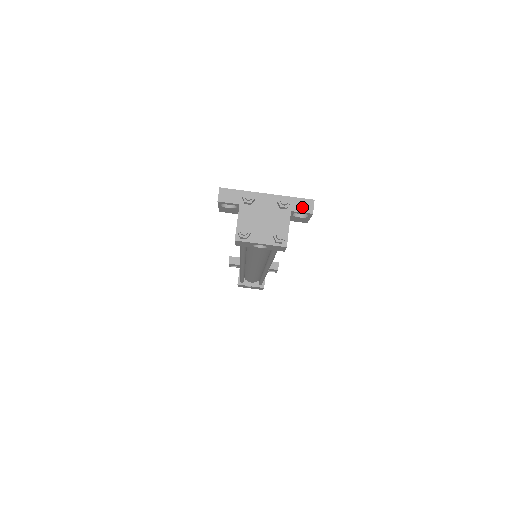
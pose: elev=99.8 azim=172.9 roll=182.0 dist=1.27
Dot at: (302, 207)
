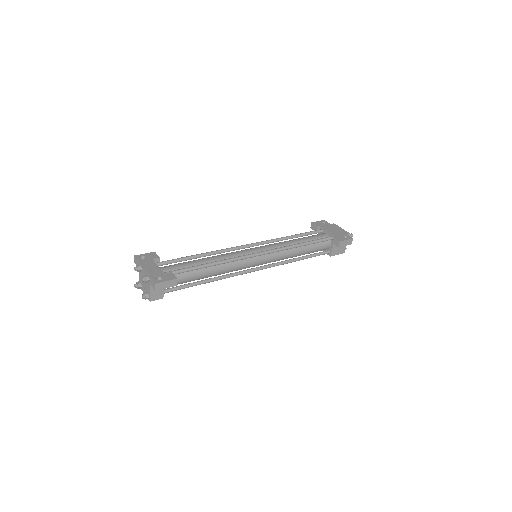
Dot at: (153, 284)
